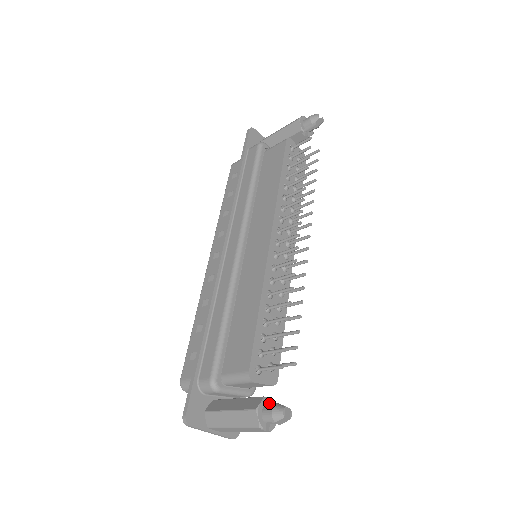
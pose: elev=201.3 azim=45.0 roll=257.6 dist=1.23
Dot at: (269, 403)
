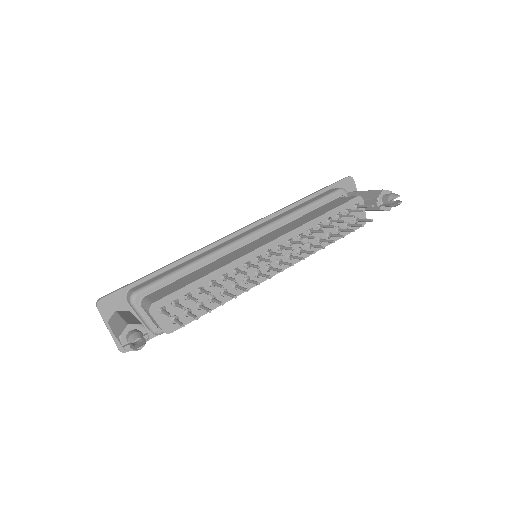
Dot at: (144, 334)
